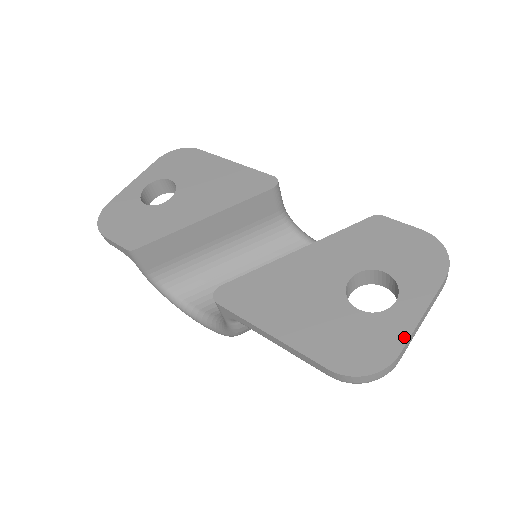
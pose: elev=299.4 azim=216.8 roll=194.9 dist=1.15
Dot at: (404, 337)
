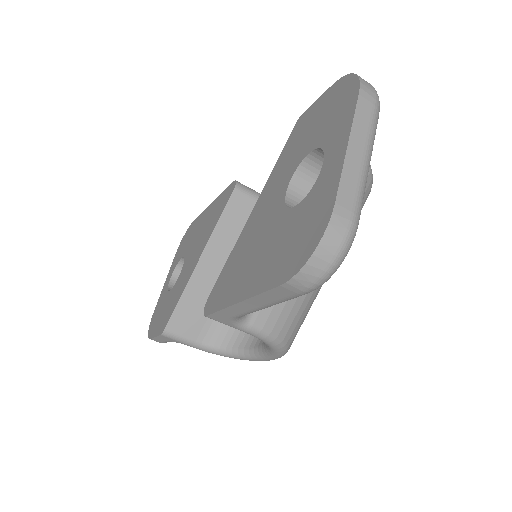
Dot at: (335, 184)
